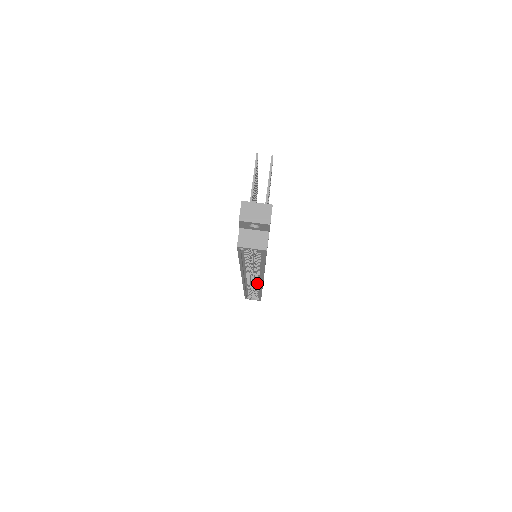
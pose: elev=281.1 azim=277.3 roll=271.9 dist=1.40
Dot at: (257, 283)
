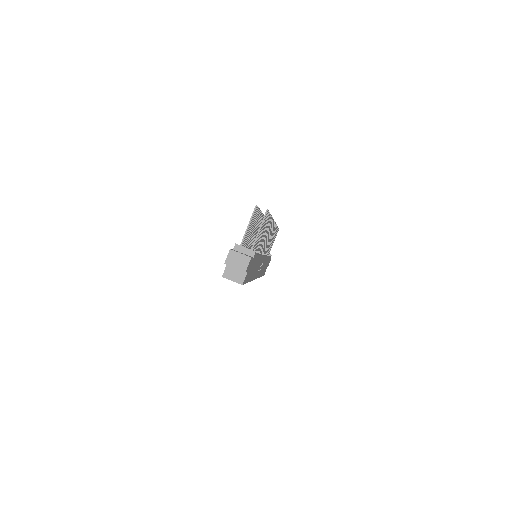
Dot at: occluded
